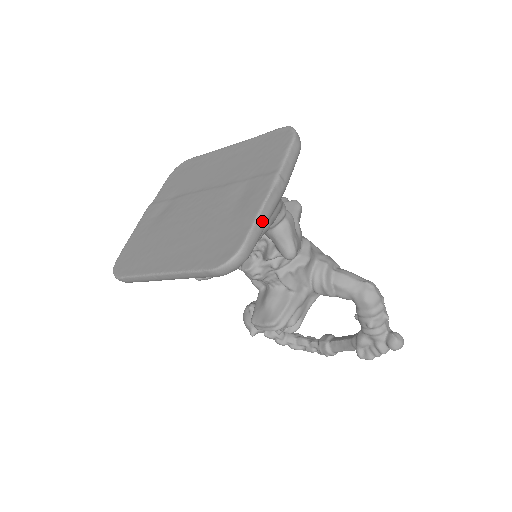
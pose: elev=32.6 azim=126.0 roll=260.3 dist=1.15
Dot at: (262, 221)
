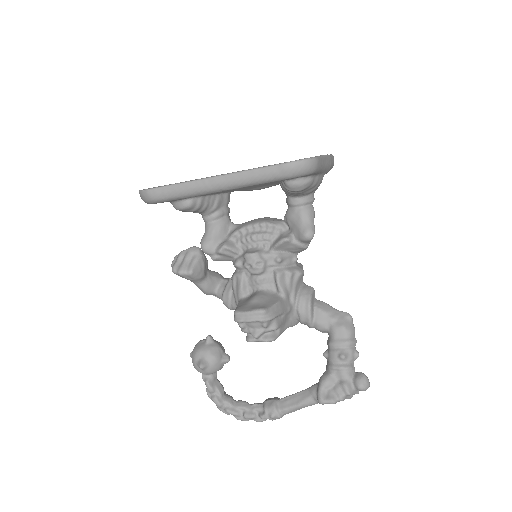
Dot at: (323, 162)
